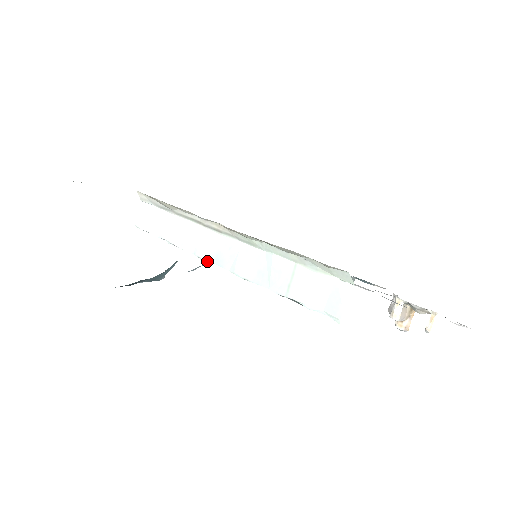
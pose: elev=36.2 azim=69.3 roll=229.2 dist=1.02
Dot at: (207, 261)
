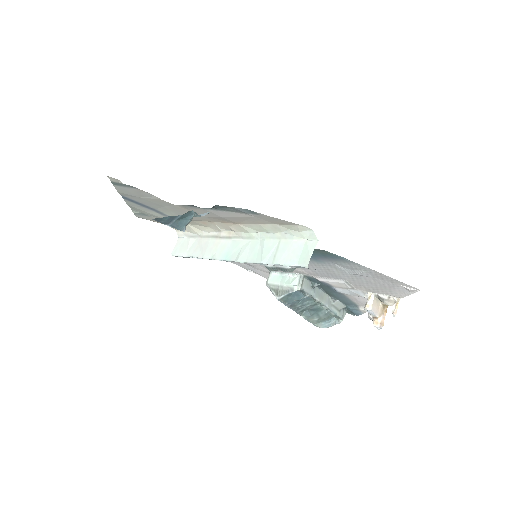
Dot at: (220, 260)
